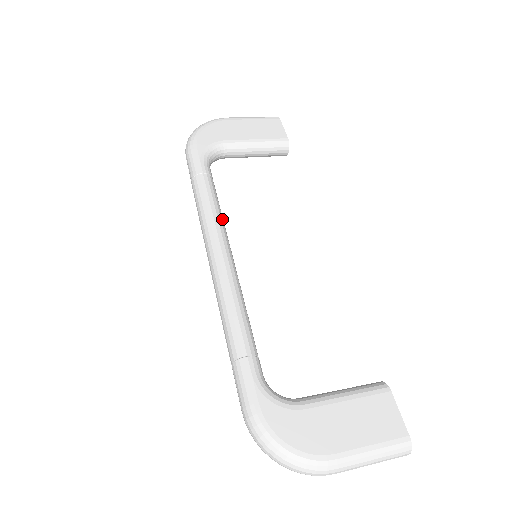
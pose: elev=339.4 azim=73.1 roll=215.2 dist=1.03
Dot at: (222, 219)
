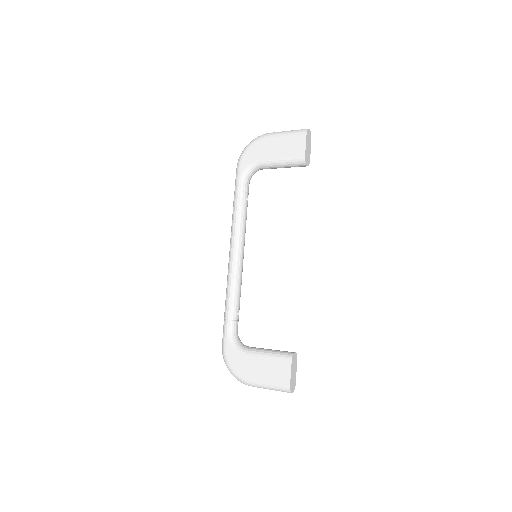
Dot at: (242, 228)
